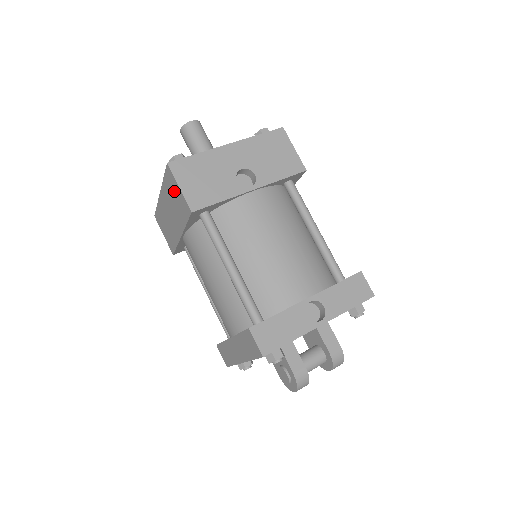
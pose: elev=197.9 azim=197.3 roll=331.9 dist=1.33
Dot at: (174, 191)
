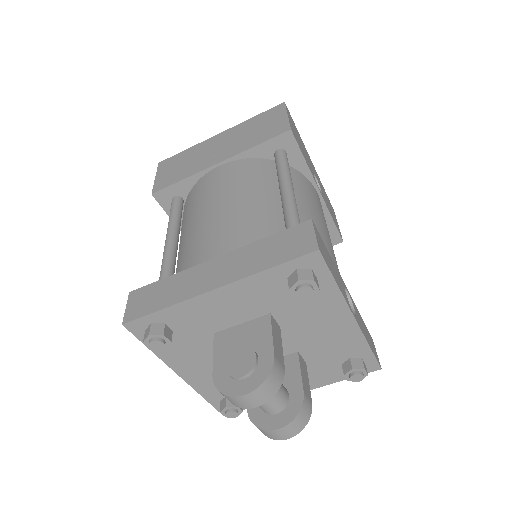
Dot at: (268, 121)
